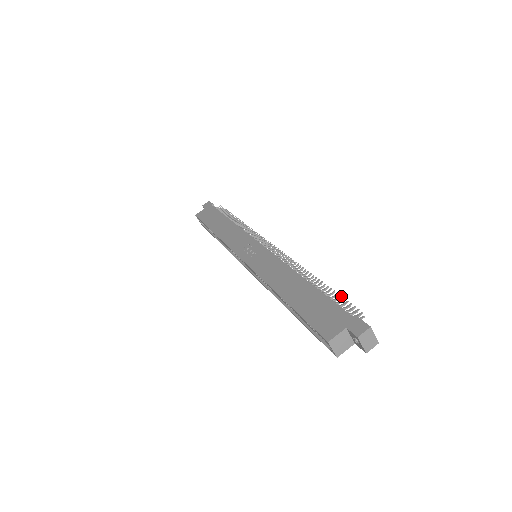
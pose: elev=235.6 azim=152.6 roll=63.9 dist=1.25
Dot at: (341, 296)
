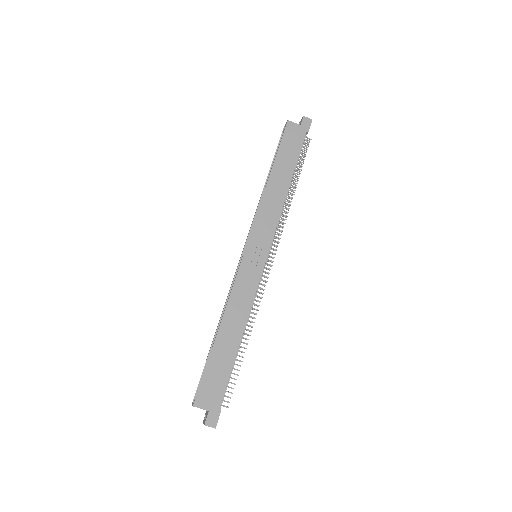
Dot at: occluded
